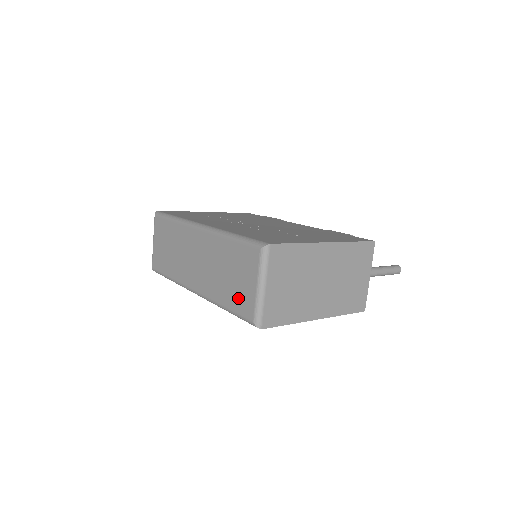
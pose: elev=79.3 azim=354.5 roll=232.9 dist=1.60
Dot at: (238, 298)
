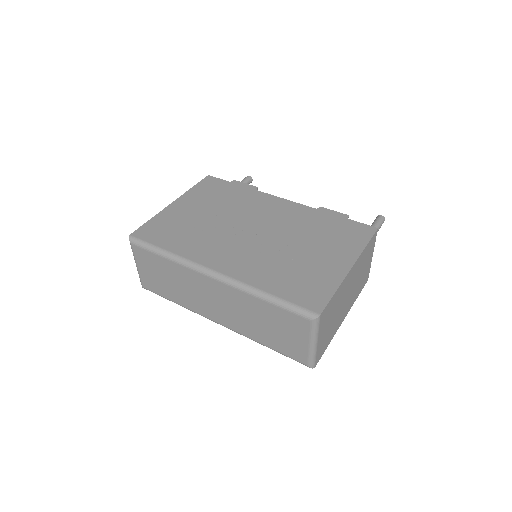
Dot at: (285, 346)
